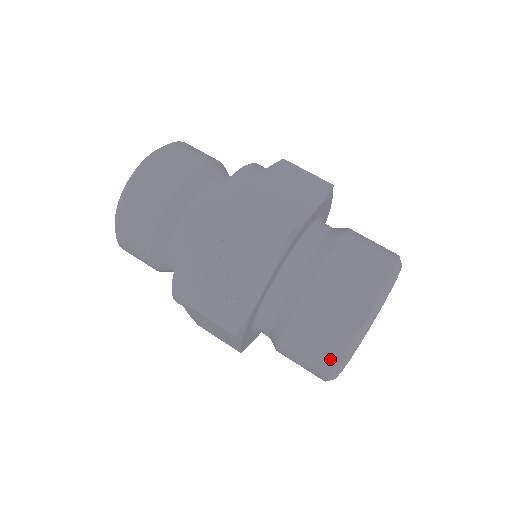
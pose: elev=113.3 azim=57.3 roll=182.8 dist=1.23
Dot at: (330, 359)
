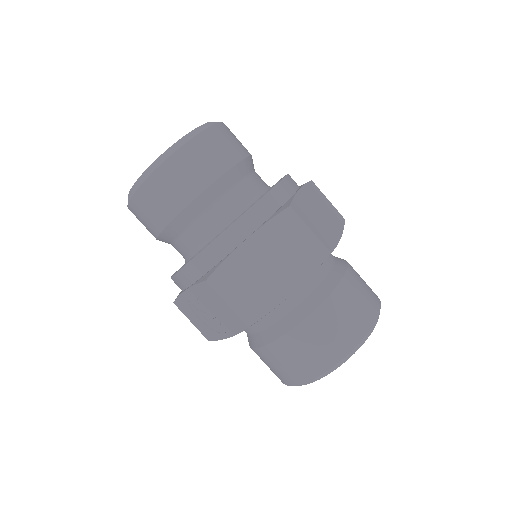
Dot at: occluded
